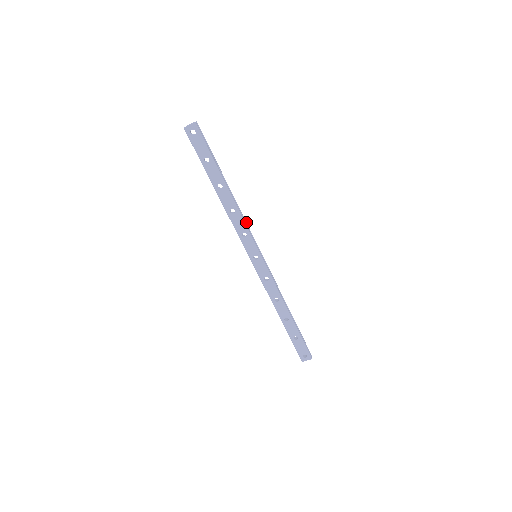
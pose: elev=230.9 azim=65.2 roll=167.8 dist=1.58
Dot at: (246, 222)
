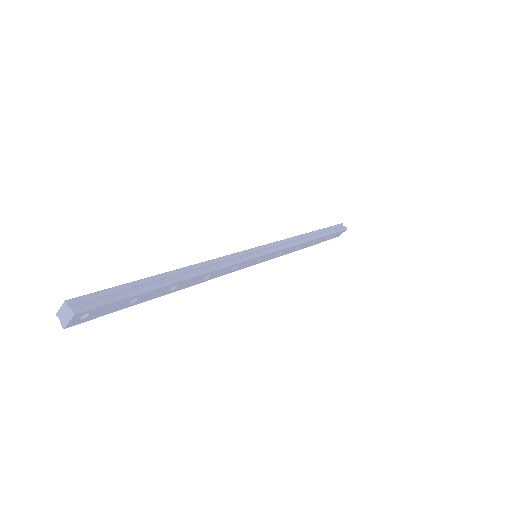
Dot at: (224, 257)
